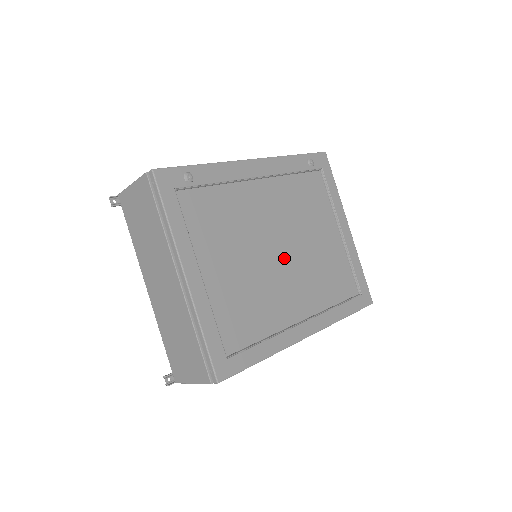
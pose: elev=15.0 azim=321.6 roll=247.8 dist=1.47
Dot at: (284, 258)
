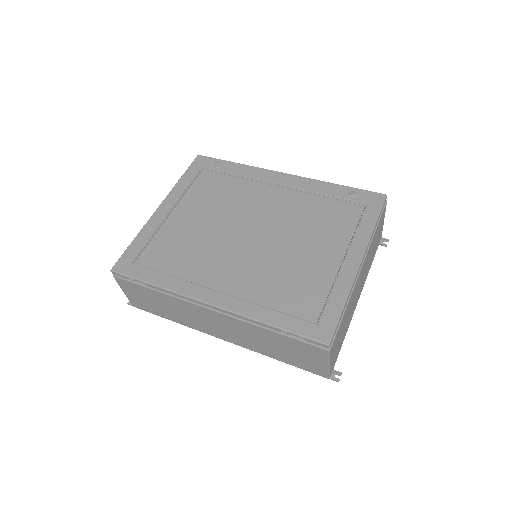
Dot at: (249, 242)
